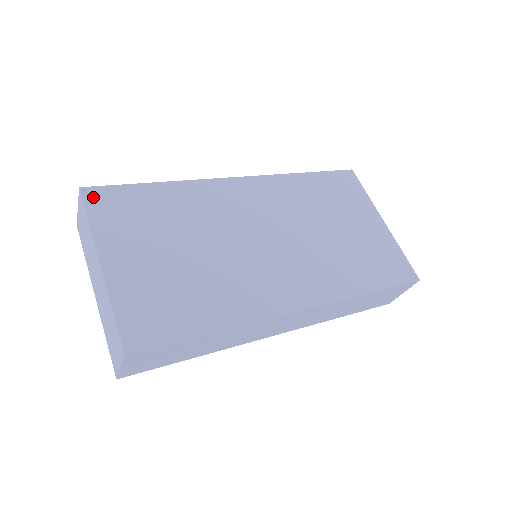
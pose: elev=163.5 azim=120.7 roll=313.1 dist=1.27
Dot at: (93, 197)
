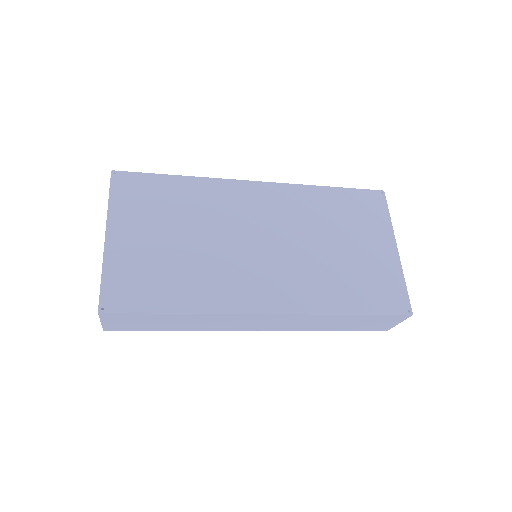
Dot at: (119, 180)
